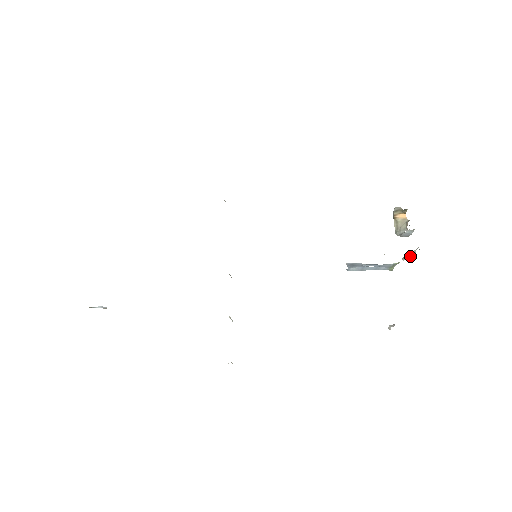
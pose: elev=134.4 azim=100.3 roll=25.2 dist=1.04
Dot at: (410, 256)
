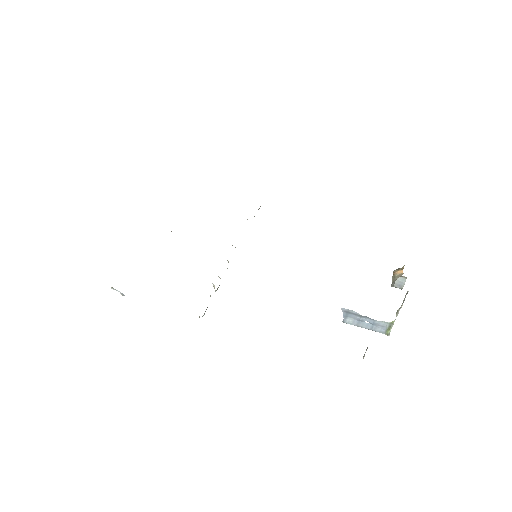
Dot at: (401, 305)
